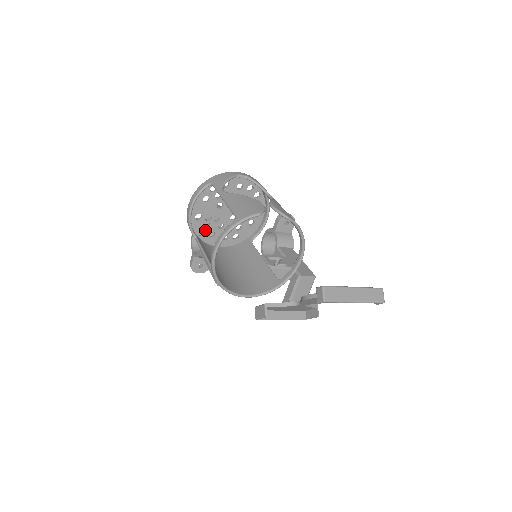
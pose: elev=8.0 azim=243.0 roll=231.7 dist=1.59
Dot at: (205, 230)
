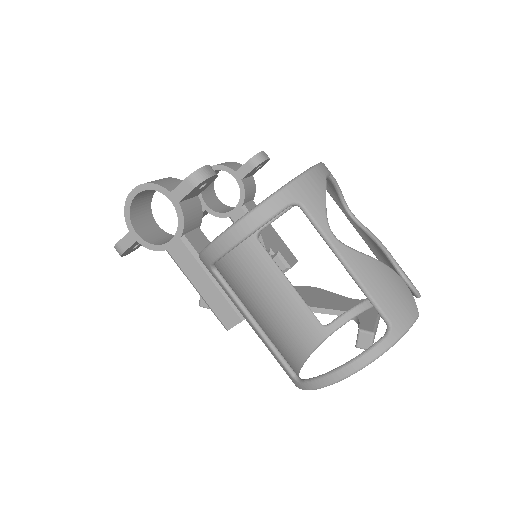
Dot at: occluded
